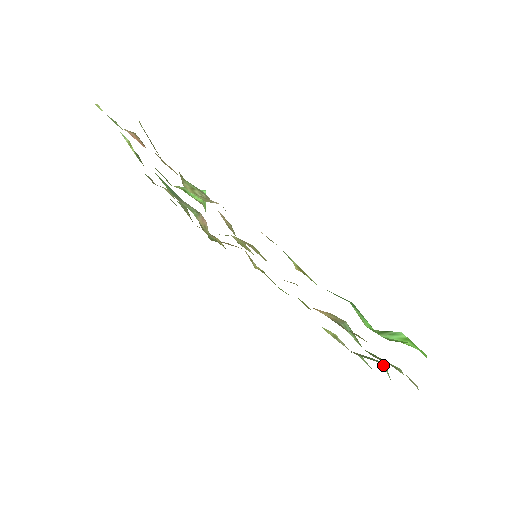
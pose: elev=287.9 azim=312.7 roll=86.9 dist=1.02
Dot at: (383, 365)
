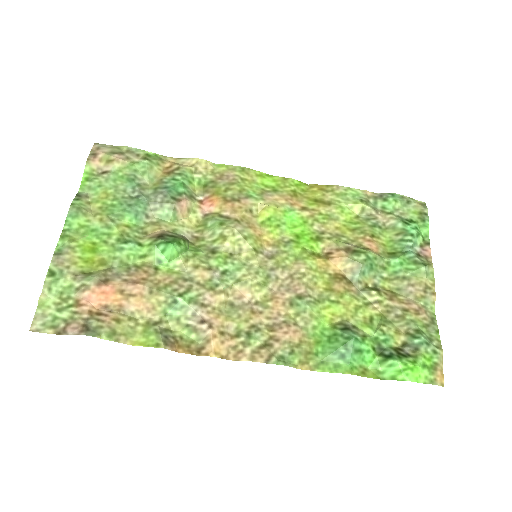
Dot at: (411, 248)
